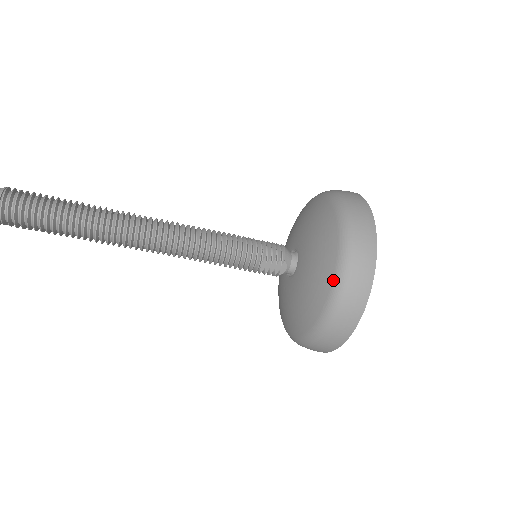
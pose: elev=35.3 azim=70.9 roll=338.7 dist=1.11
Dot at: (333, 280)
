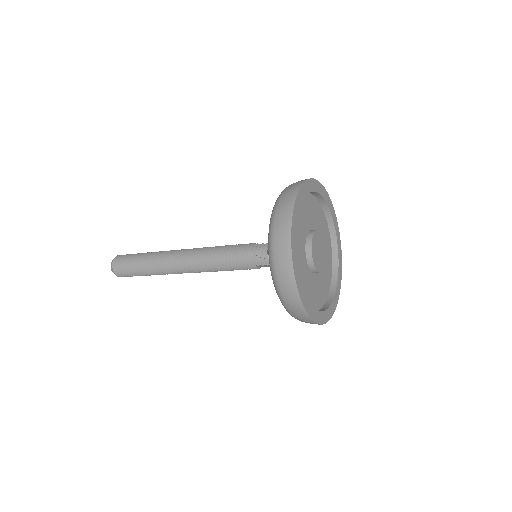
Dot at: occluded
